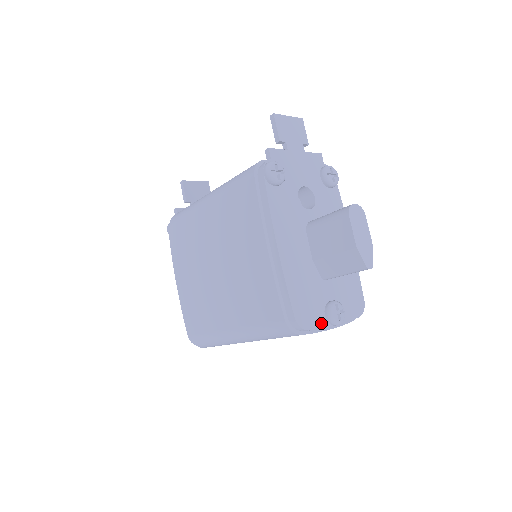
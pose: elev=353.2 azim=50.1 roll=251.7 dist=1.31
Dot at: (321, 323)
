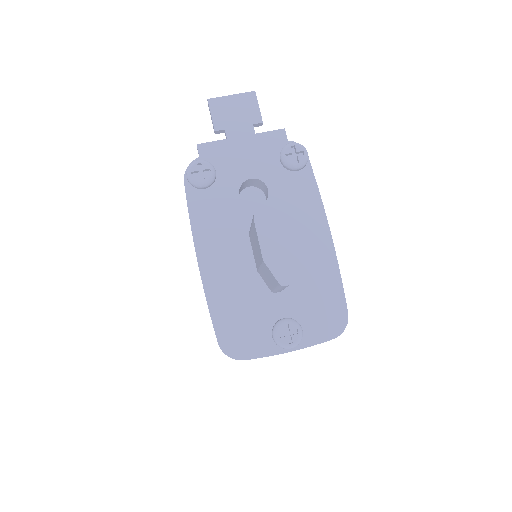
Dot at: (265, 347)
